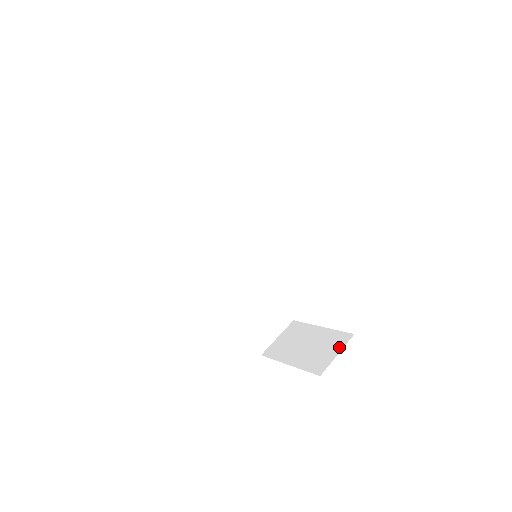
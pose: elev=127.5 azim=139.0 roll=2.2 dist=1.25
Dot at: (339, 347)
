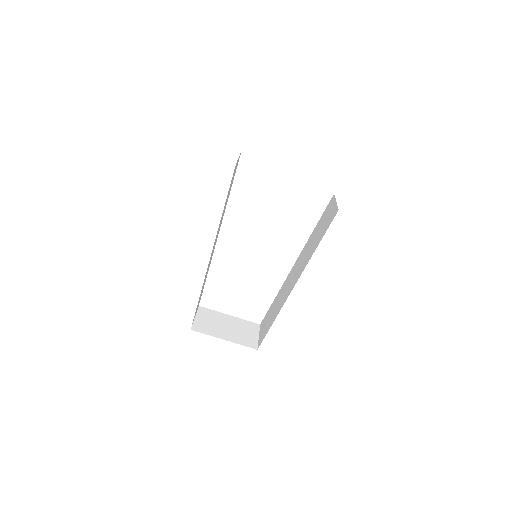
Dot at: (256, 332)
